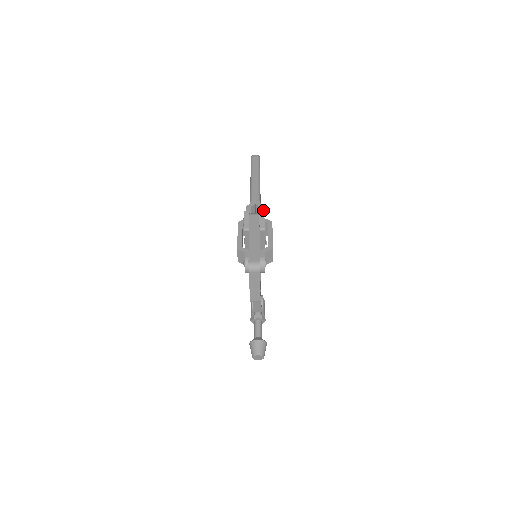
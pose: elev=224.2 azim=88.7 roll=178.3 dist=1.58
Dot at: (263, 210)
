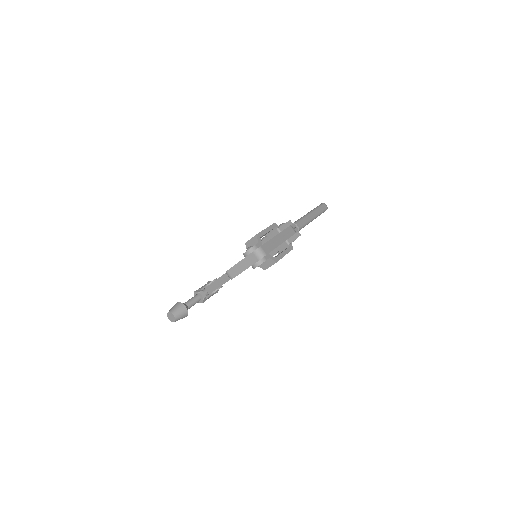
Dot at: occluded
